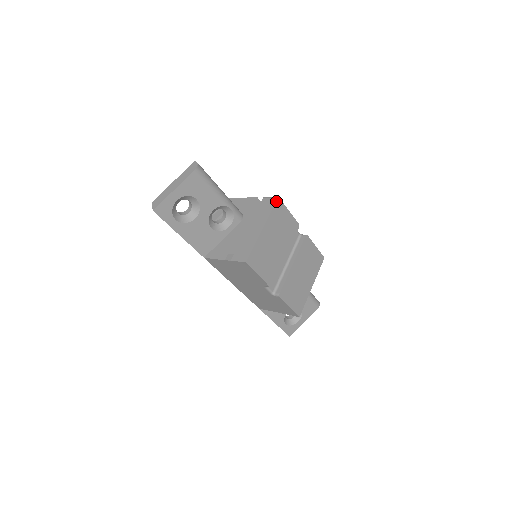
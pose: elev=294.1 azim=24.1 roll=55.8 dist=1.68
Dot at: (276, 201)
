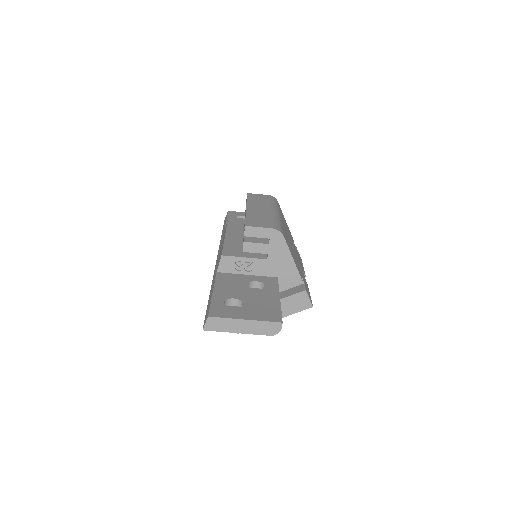
Dot at: occluded
